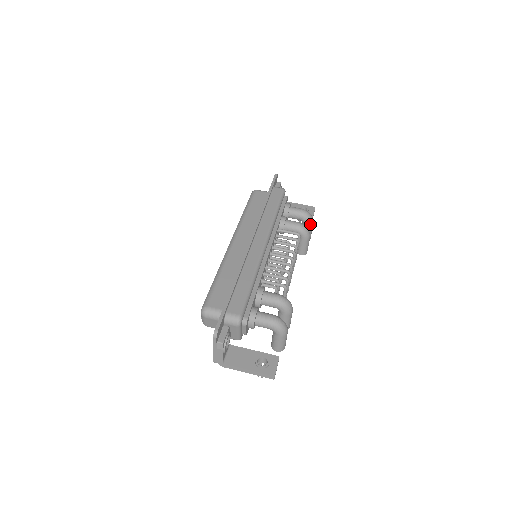
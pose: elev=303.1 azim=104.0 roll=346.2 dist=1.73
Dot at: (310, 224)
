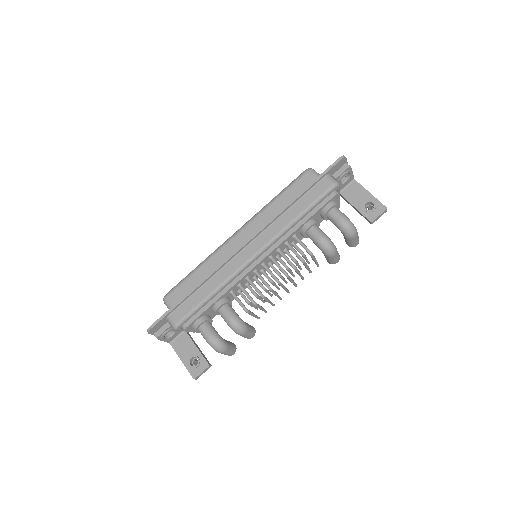
Dot at: (348, 237)
